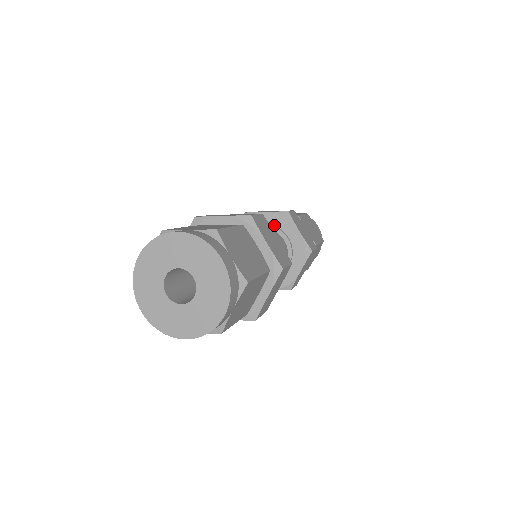
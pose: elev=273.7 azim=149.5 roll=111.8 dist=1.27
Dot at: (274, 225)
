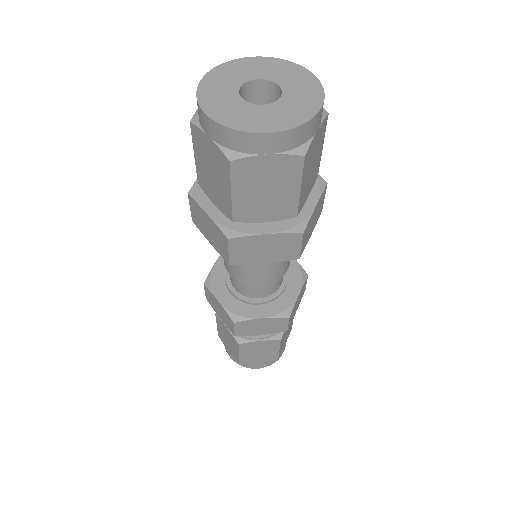
Dot at: occluded
